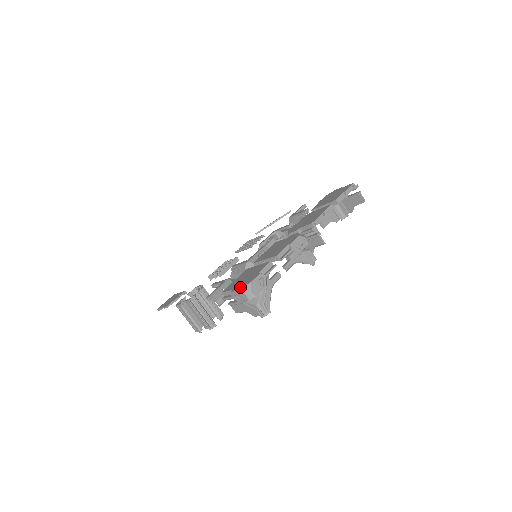
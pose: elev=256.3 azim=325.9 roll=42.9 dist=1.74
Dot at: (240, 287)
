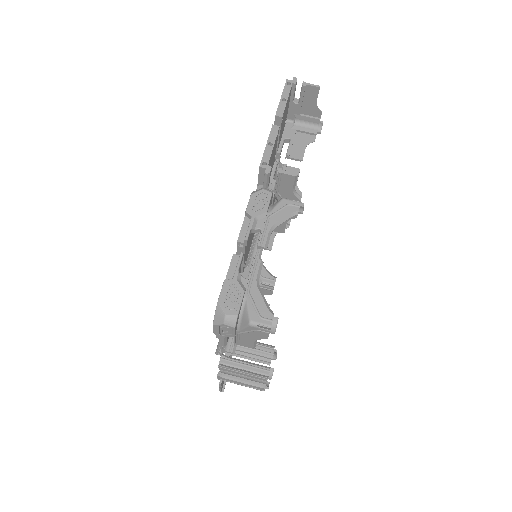
Dot at: (214, 318)
